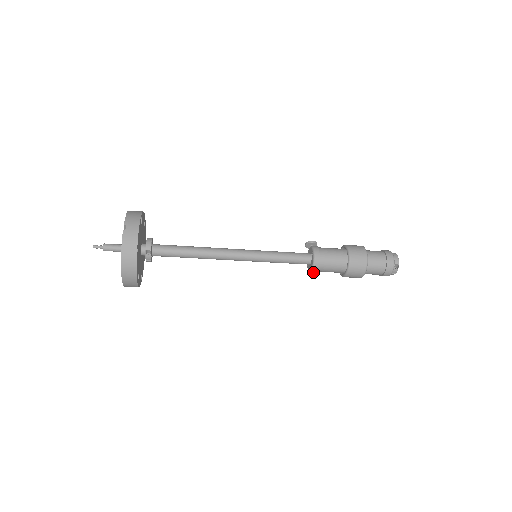
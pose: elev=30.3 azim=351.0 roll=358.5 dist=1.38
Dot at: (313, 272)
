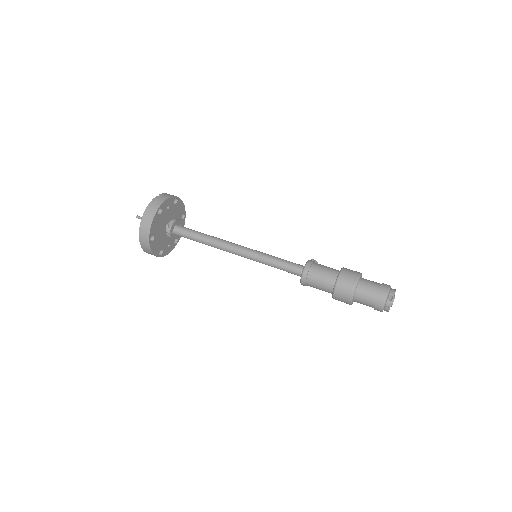
Dot at: (303, 283)
